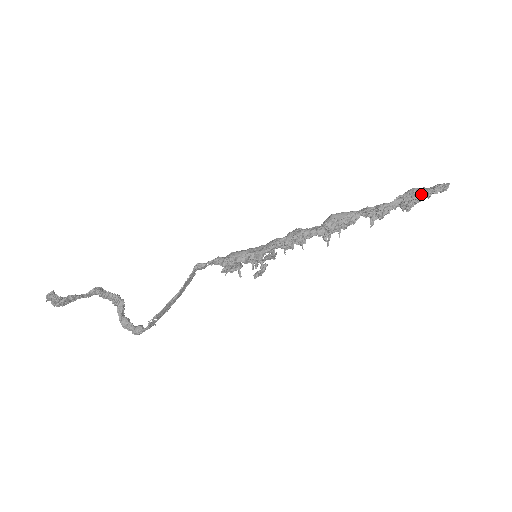
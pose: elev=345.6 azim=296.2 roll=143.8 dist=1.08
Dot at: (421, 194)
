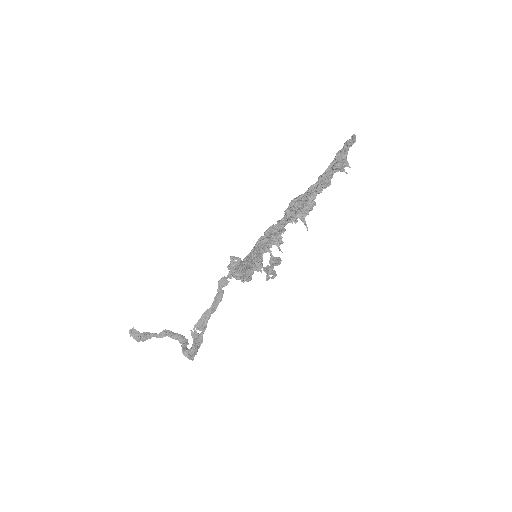
Dot at: (345, 155)
